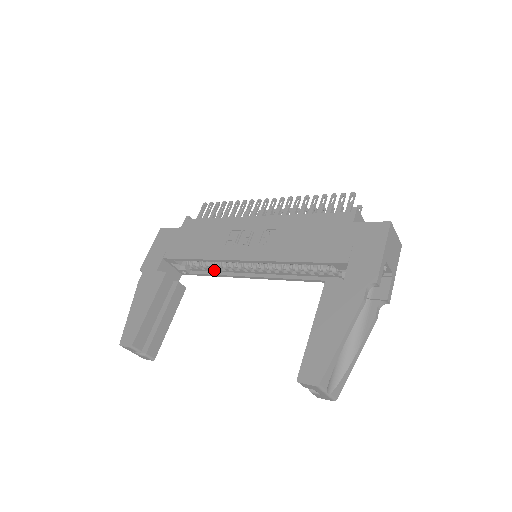
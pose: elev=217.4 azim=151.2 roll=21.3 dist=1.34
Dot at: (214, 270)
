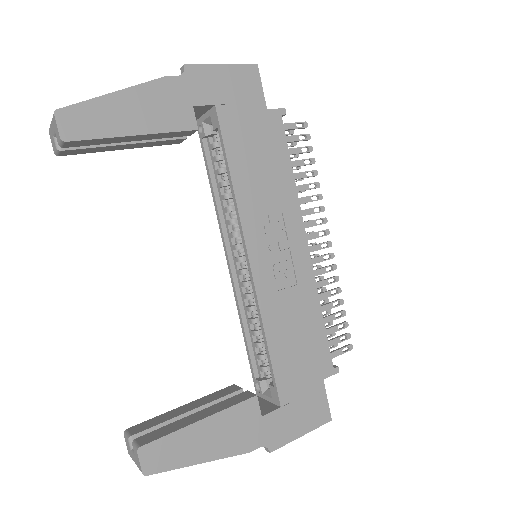
Dot at: (219, 186)
